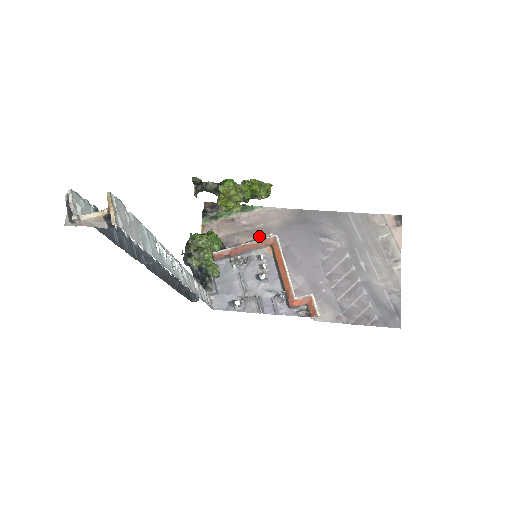
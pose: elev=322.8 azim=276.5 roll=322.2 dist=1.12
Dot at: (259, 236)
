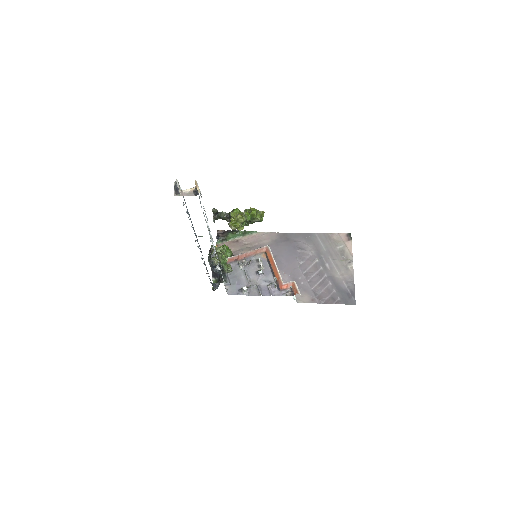
Dot at: occluded
